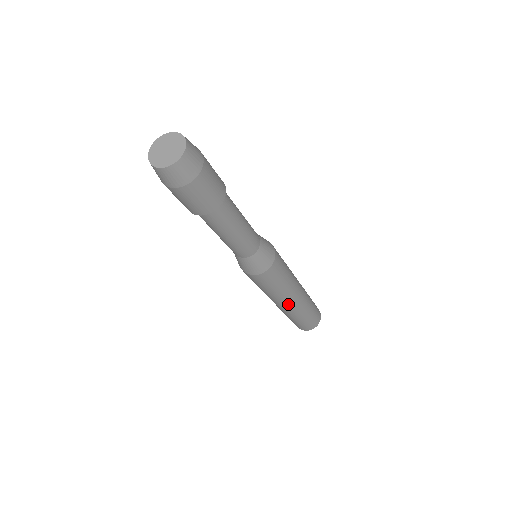
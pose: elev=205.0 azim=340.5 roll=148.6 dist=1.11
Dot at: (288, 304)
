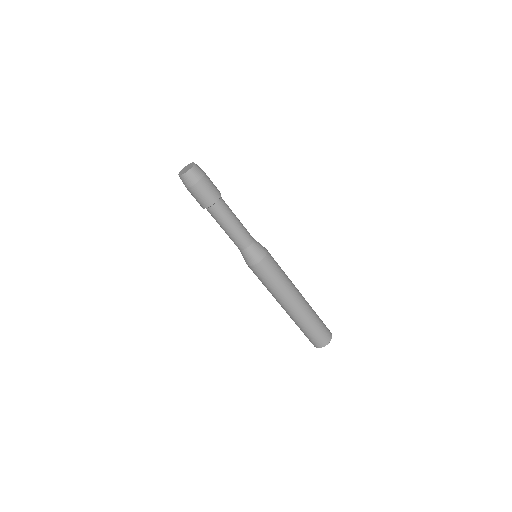
Dot at: (296, 299)
